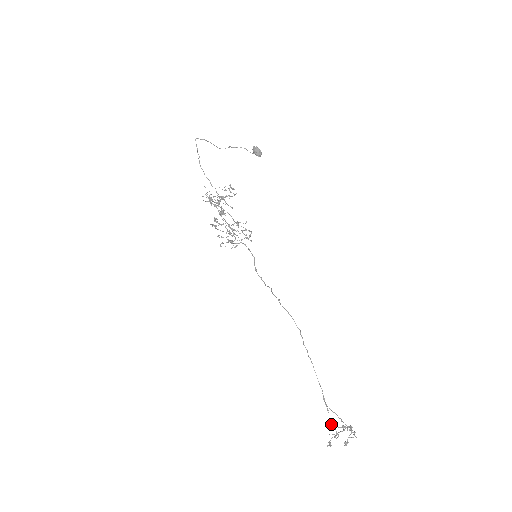
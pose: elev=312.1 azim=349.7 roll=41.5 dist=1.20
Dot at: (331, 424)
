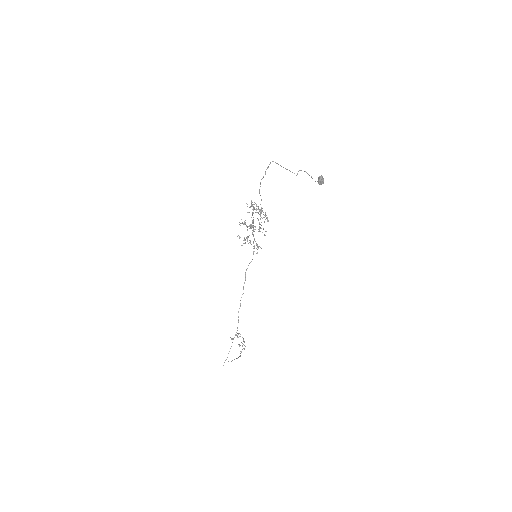
Dot at: occluded
